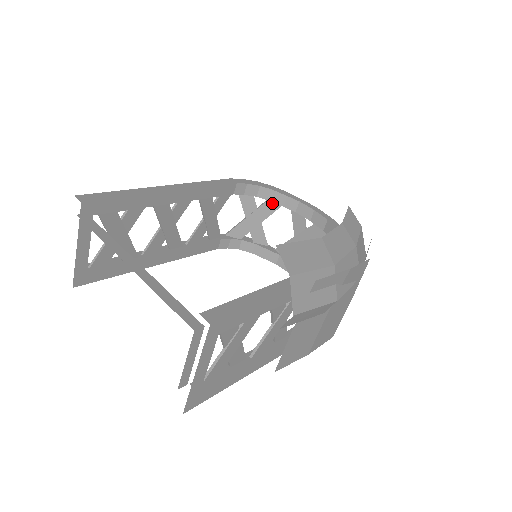
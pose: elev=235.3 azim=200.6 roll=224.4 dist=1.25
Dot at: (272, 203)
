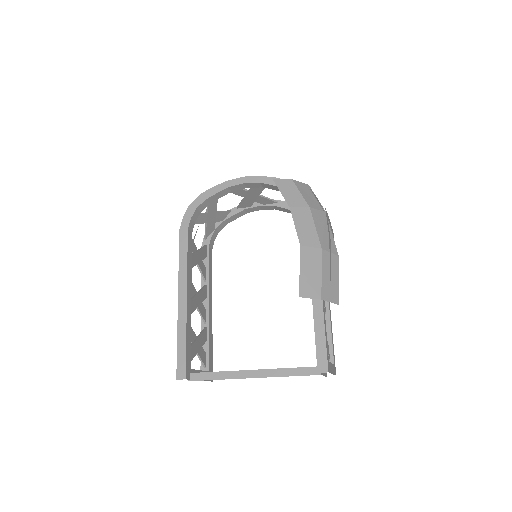
Dot at: (212, 202)
